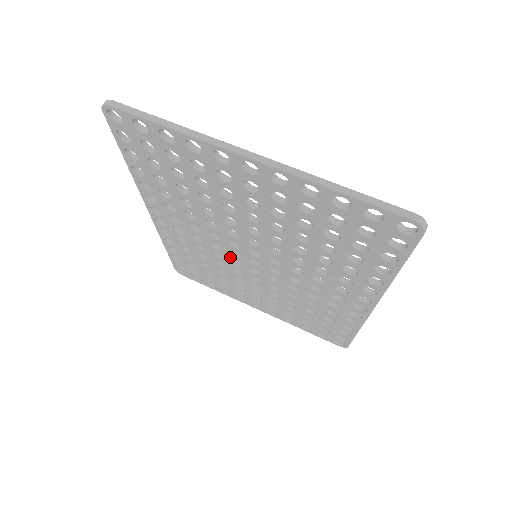
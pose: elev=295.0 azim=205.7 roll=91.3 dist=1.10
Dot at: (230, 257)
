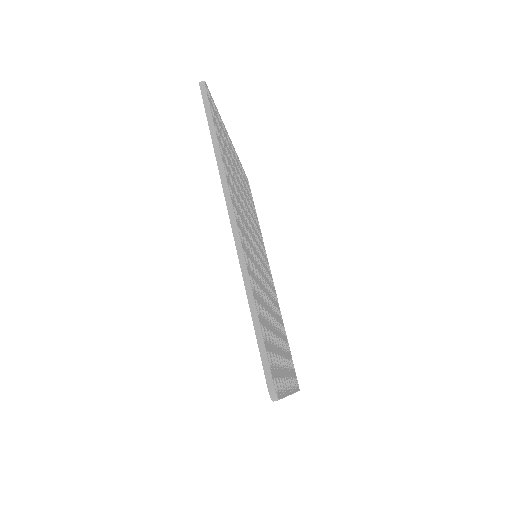
Dot at: occluded
